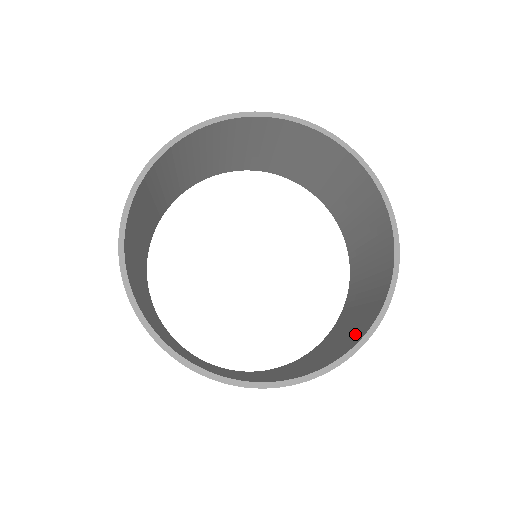
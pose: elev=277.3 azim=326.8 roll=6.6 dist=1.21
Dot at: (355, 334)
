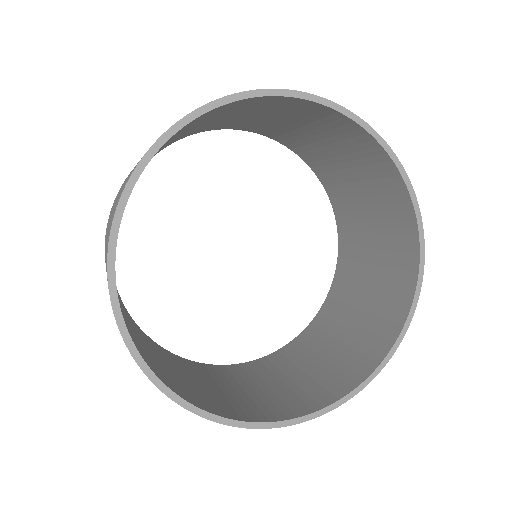
Dot at: (350, 365)
